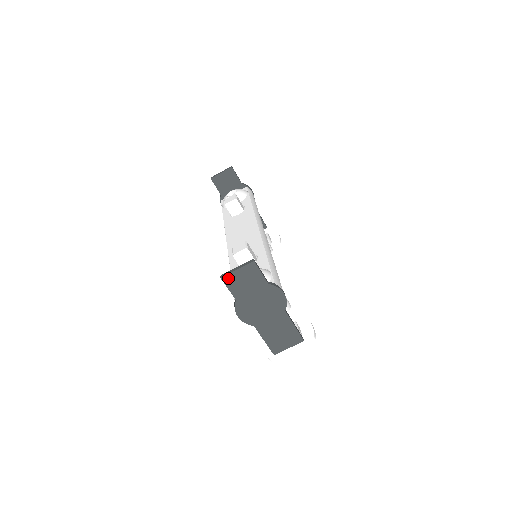
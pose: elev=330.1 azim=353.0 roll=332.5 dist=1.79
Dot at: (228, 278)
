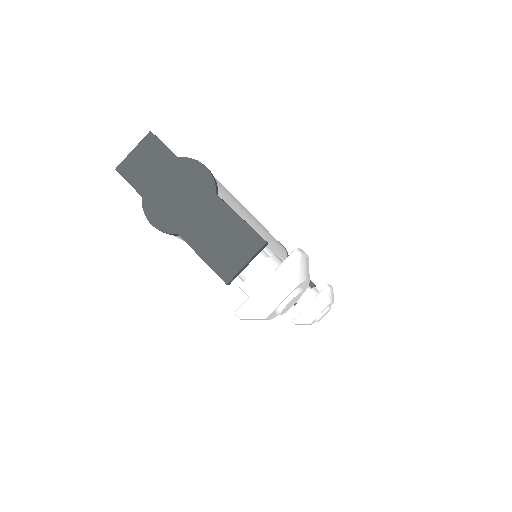
Dot at: (124, 166)
